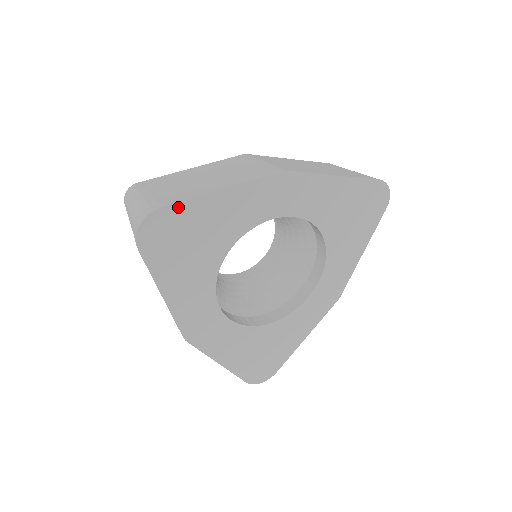
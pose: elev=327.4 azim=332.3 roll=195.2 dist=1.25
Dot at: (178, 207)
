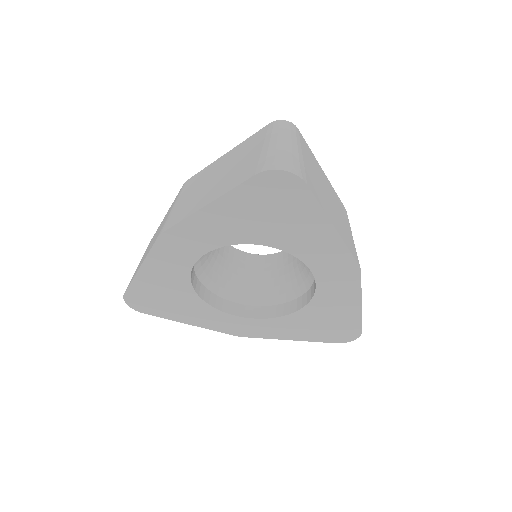
Dot at: (131, 289)
